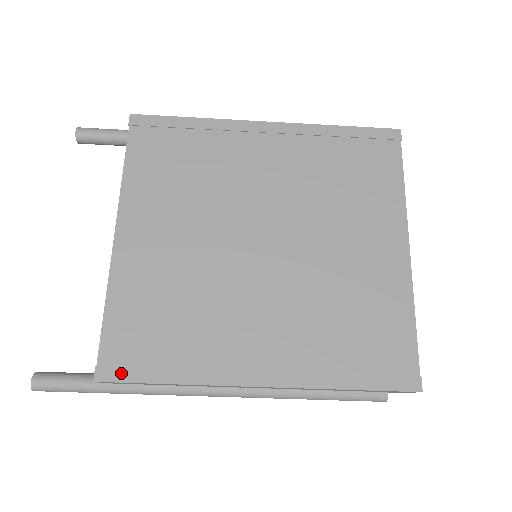
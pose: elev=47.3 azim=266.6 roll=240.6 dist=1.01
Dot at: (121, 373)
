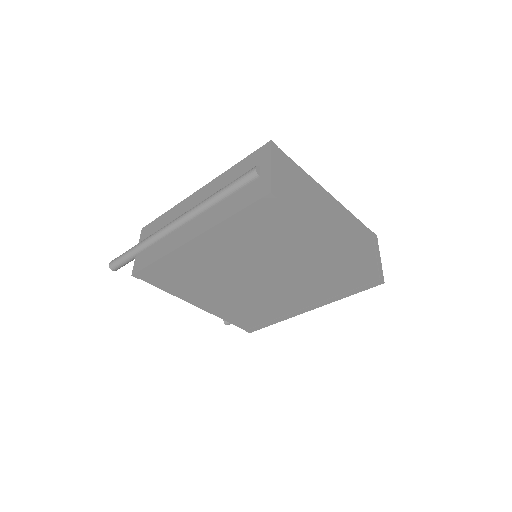
Dot at: (256, 329)
